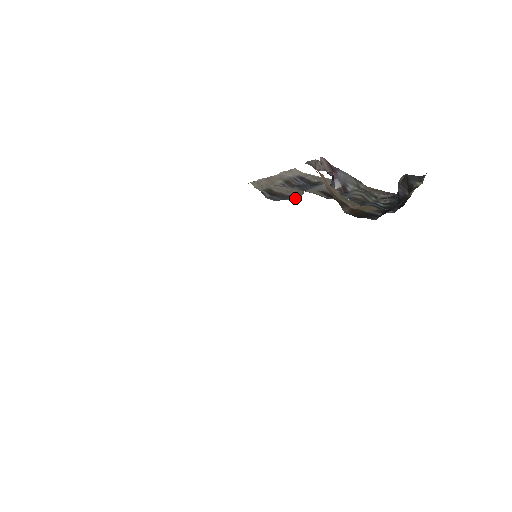
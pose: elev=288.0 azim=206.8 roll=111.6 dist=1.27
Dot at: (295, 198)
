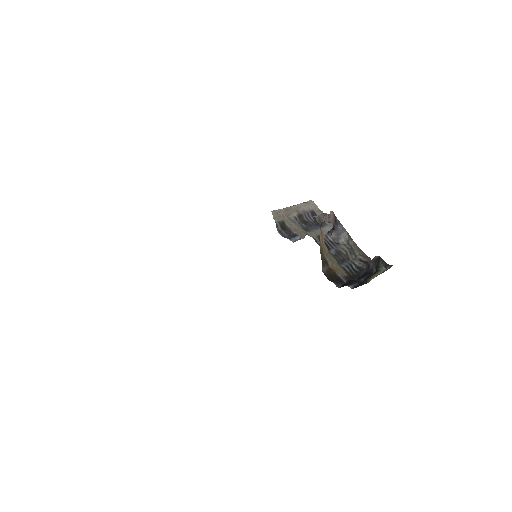
Dot at: (297, 240)
